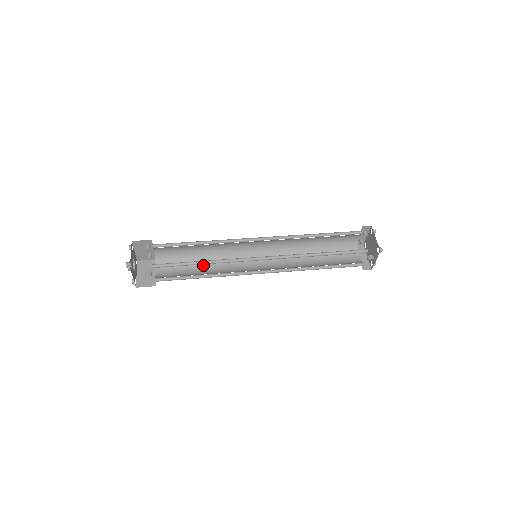
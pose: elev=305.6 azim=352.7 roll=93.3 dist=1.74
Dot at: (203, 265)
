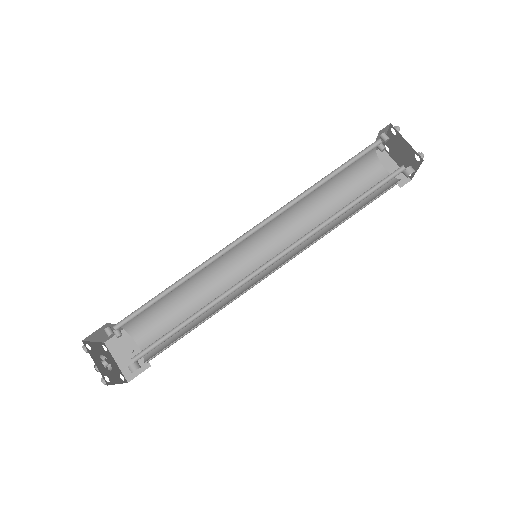
Dot at: (192, 301)
